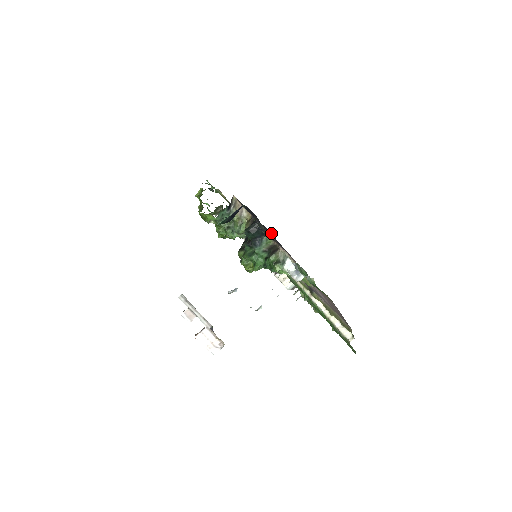
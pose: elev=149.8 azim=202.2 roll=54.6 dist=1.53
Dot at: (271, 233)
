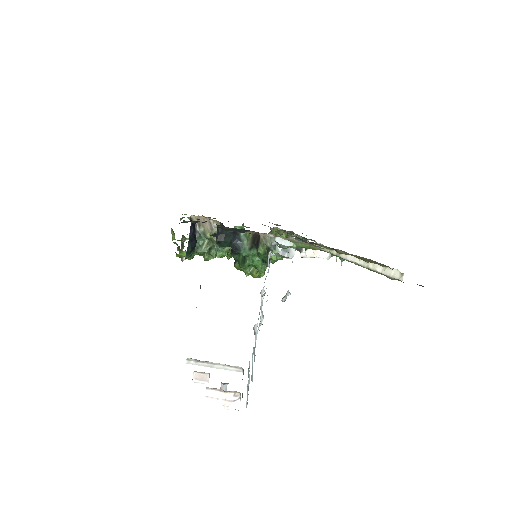
Dot at: occluded
